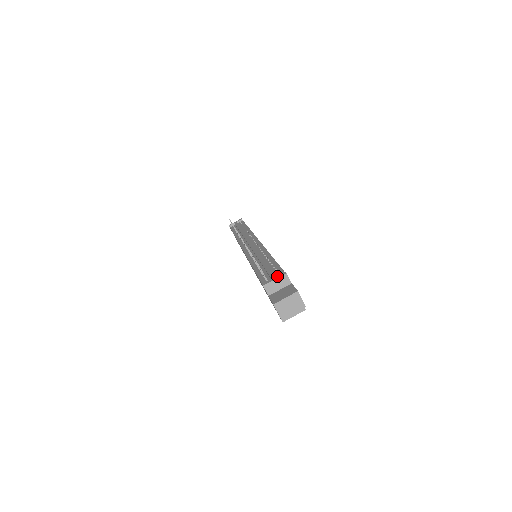
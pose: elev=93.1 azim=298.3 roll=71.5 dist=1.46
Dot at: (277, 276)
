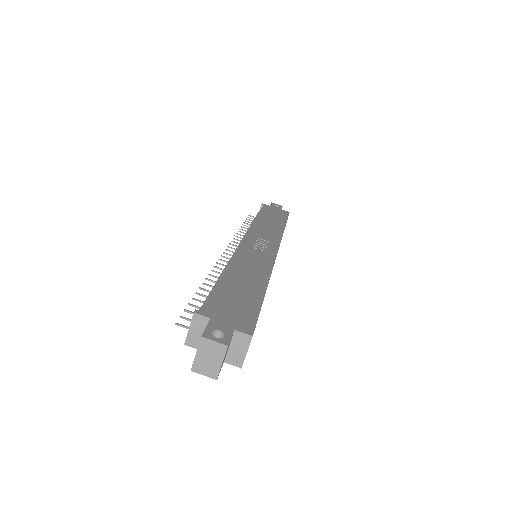
Dot at: (191, 321)
